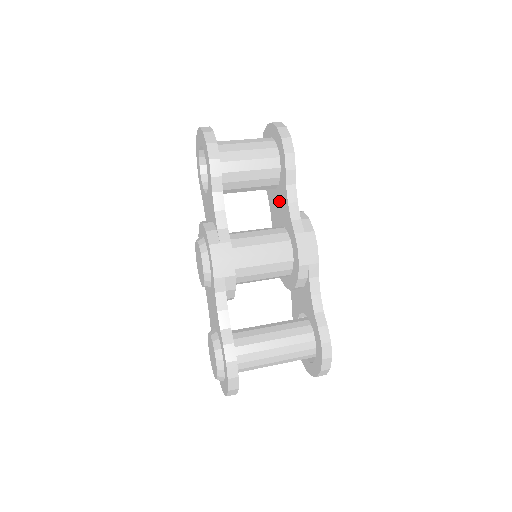
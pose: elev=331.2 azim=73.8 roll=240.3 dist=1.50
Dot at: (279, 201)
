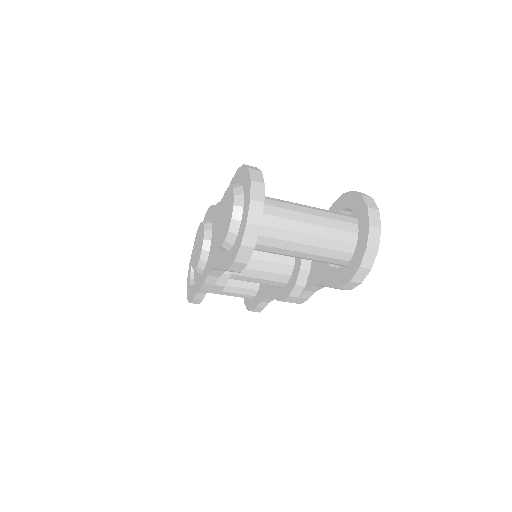
Dot at: occluded
